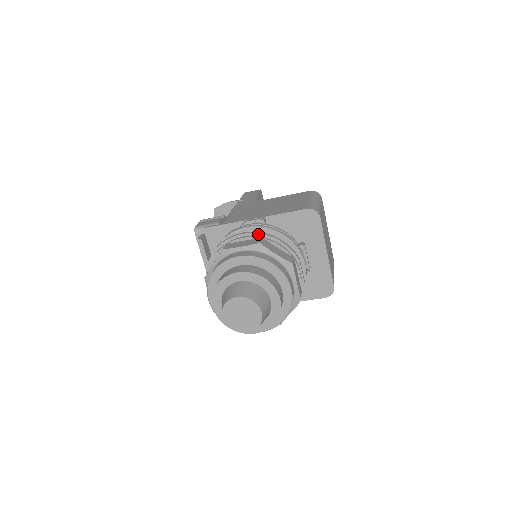
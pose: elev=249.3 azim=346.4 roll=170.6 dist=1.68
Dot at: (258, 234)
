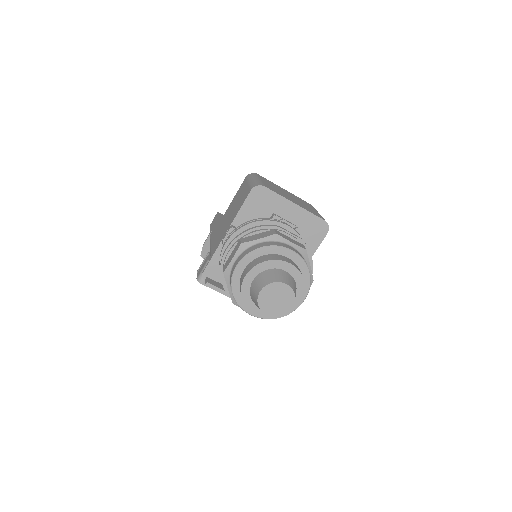
Dot at: (235, 239)
